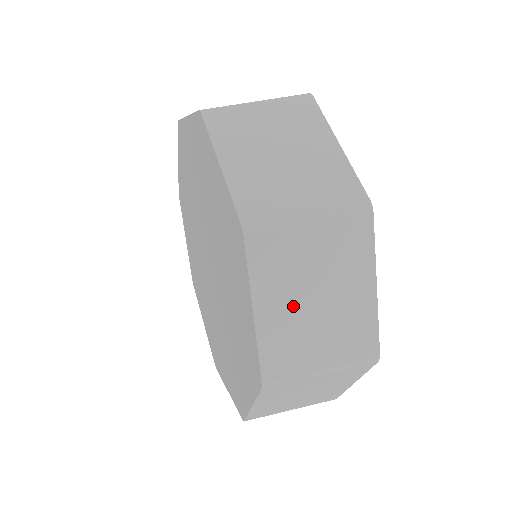
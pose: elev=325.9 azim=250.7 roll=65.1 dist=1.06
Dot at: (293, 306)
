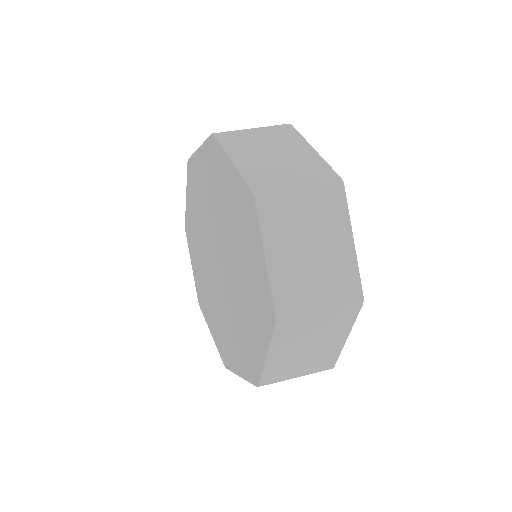
Dot at: (294, 254)
